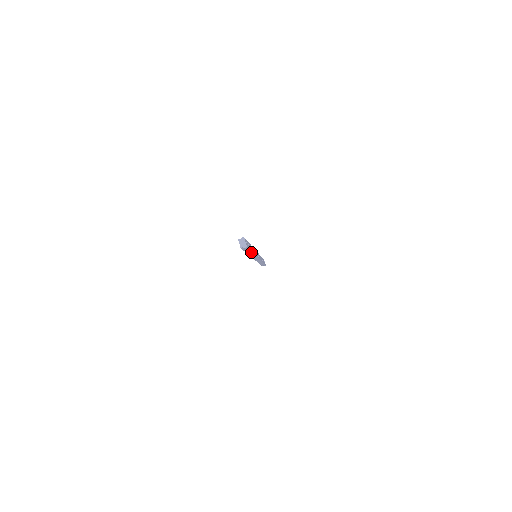
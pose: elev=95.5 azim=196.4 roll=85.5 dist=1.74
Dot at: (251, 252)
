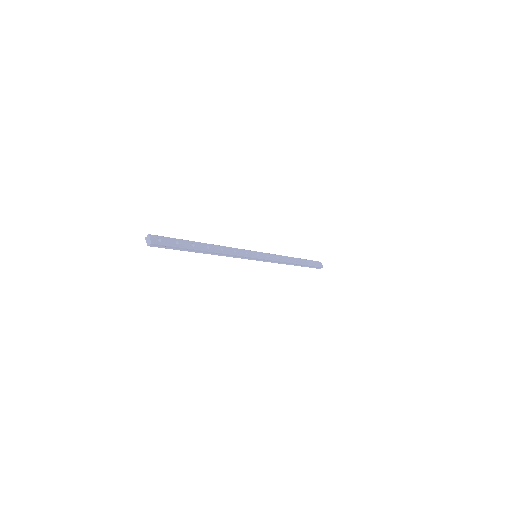
Dot at: (196, 250)
